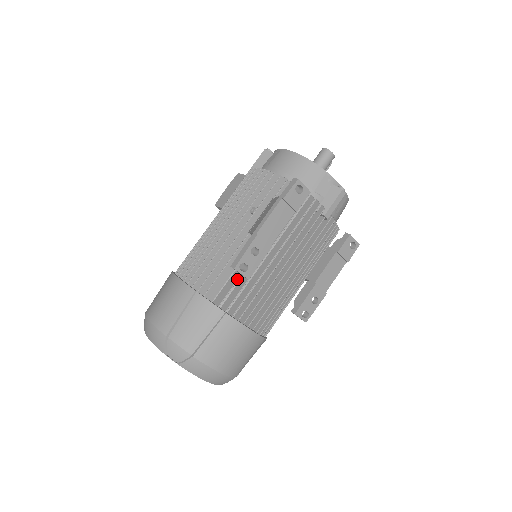
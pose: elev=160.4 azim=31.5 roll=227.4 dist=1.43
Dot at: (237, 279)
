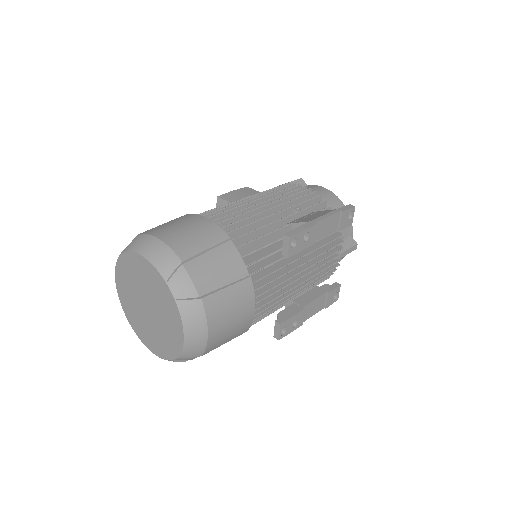
Dot at: (270, 253)
